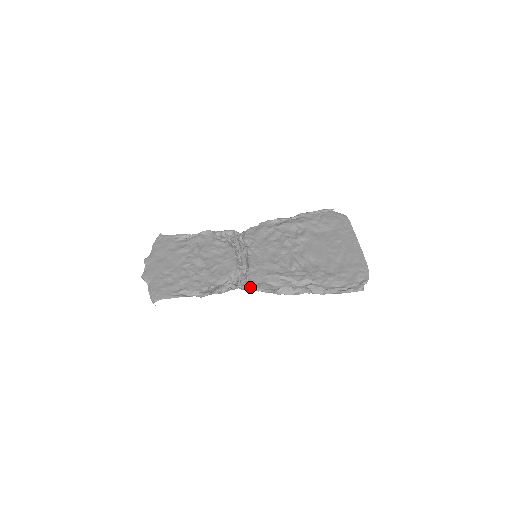
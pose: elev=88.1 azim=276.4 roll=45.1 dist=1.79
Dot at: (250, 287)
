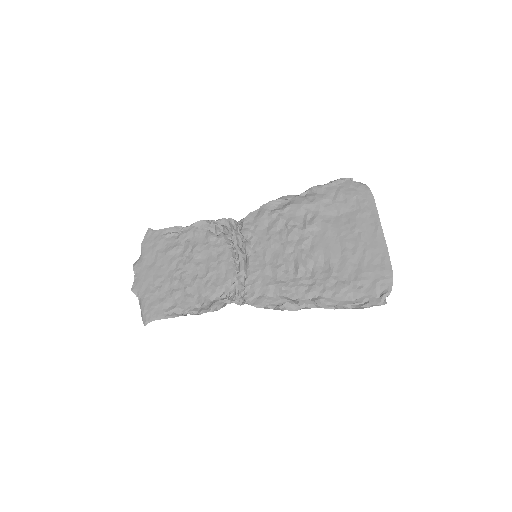
Dot at: (248, 303)
